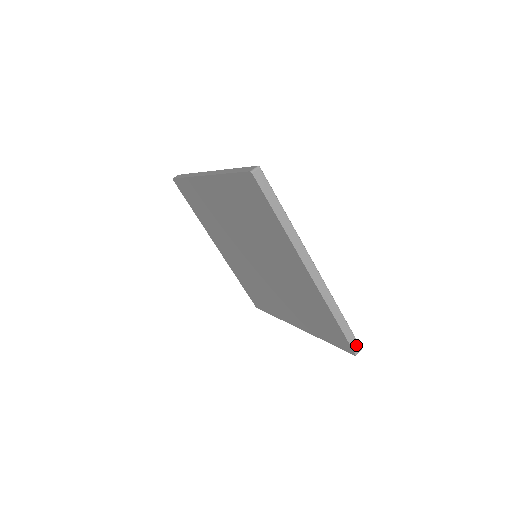
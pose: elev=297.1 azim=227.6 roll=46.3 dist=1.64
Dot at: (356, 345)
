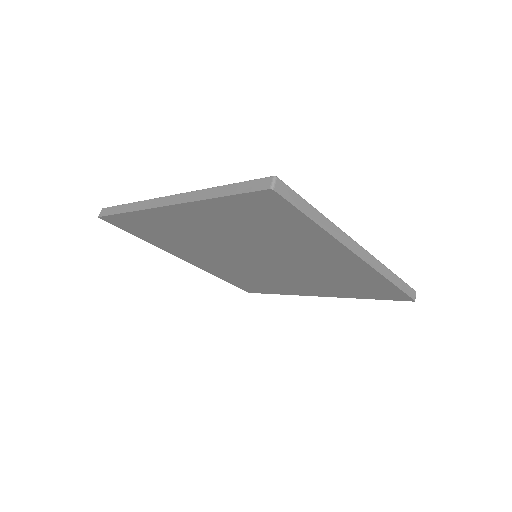
Dot at: (412, 292)
